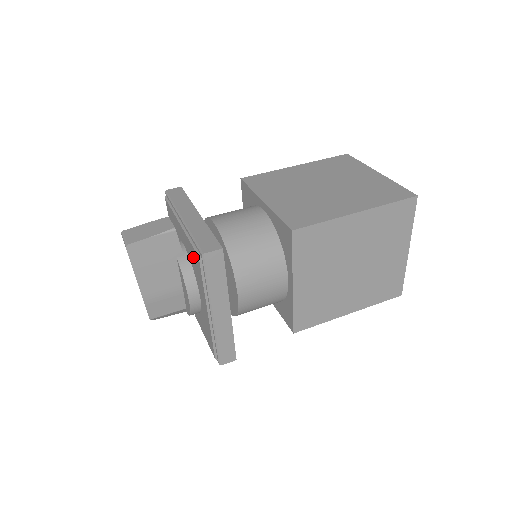
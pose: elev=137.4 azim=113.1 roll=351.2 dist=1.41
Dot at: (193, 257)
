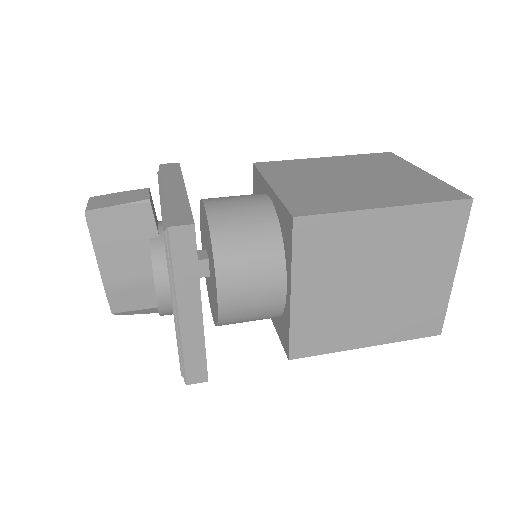
Dot at: occluded
